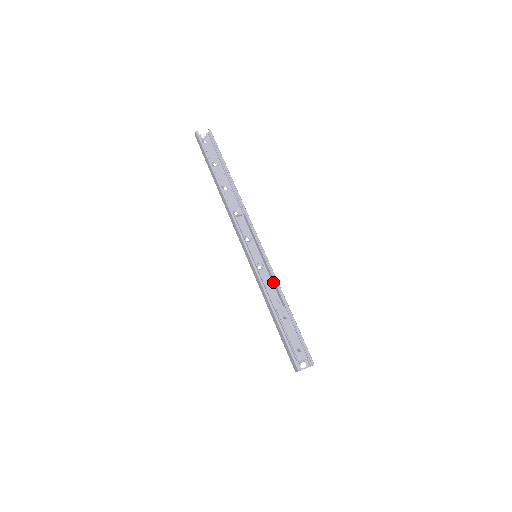
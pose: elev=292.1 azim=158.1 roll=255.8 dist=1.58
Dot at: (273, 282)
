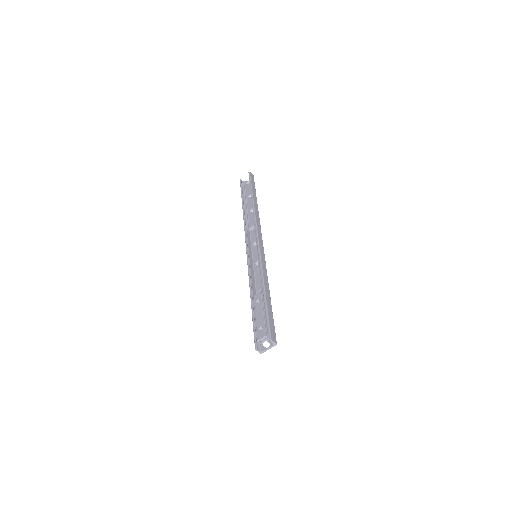
Dot at: occluded
